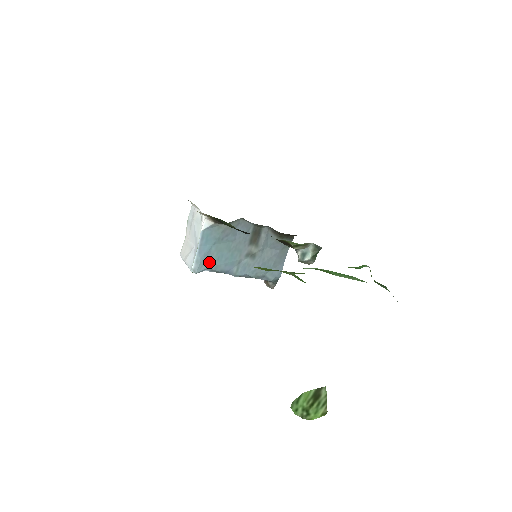
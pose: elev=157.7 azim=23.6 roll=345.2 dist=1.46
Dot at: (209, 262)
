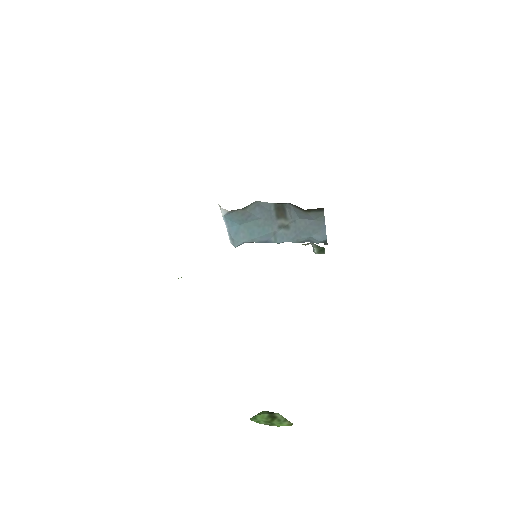
Dot at: (243, 238)
